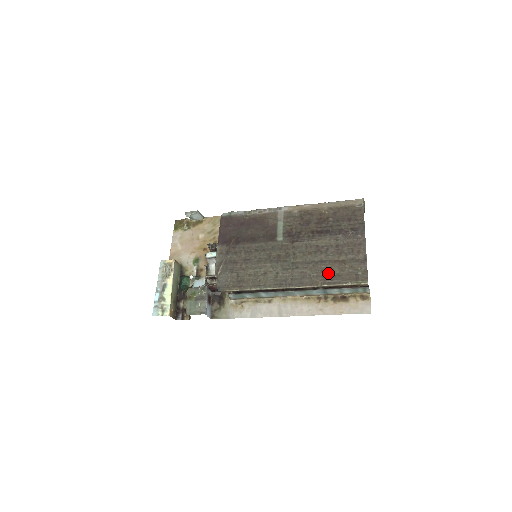
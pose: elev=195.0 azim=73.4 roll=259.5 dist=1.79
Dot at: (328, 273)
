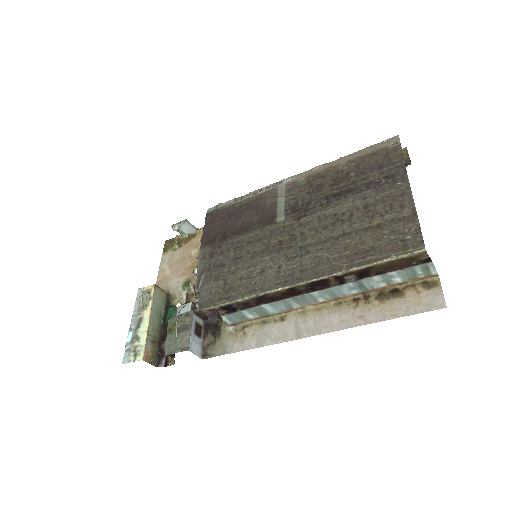
Dot at: (356, 249)
